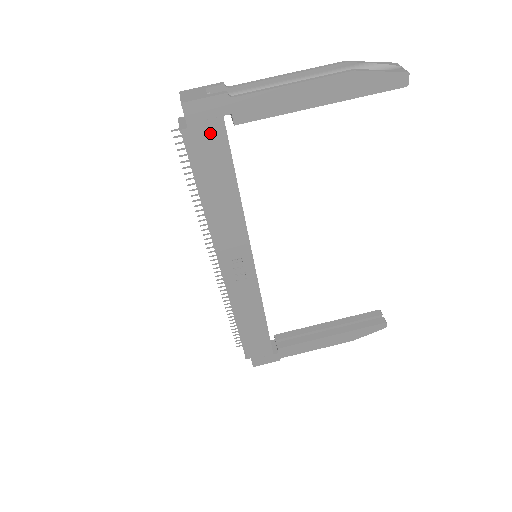
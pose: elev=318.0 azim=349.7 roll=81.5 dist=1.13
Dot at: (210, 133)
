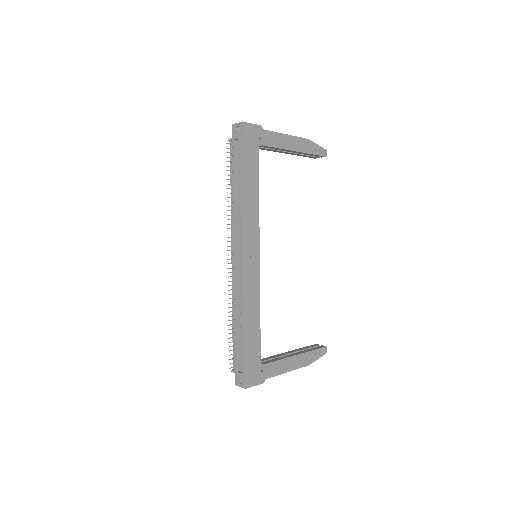
Dot at: (251, 145)
